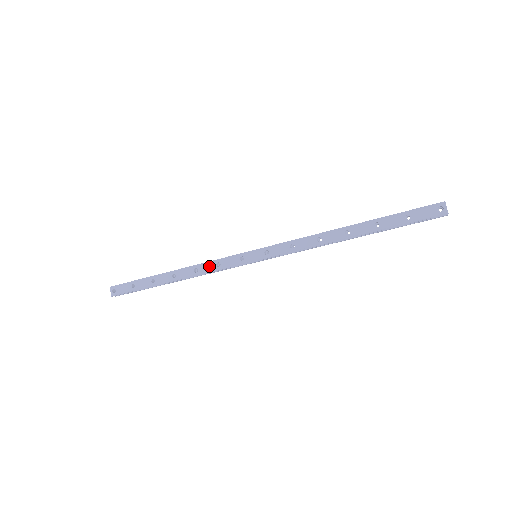
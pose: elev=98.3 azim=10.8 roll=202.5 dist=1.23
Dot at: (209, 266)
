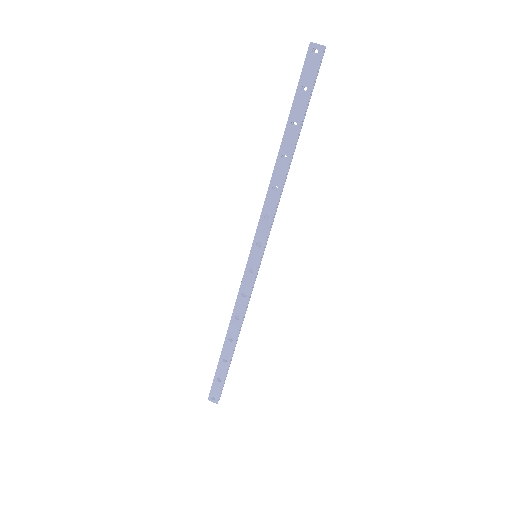
Dot at: (240, 304)
